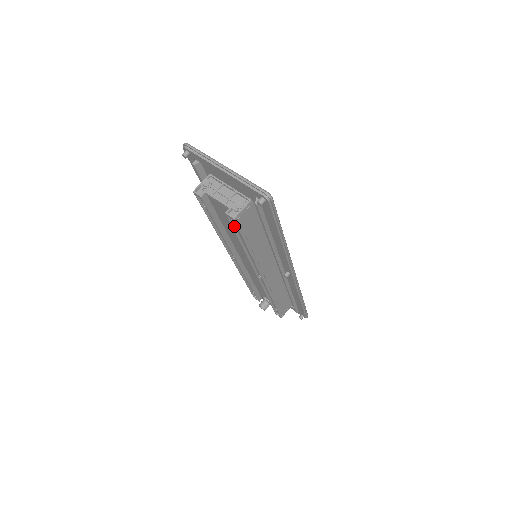
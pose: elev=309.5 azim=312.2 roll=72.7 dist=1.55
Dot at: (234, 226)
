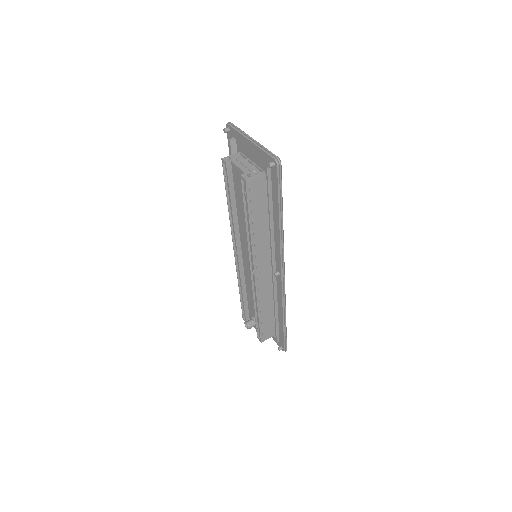
Dot at: (244, 193)
